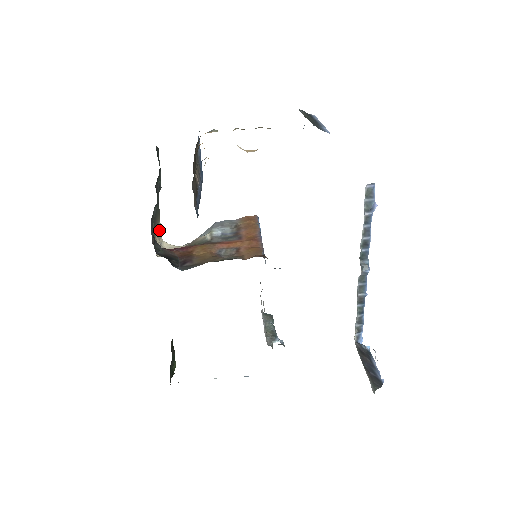
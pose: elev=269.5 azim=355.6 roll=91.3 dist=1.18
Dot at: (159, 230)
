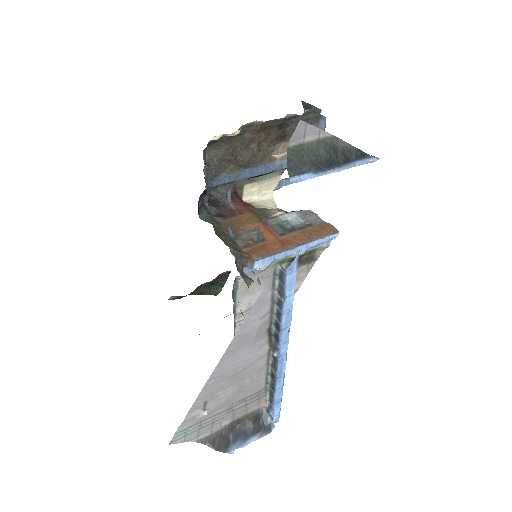
Dot at: (269, 182)
